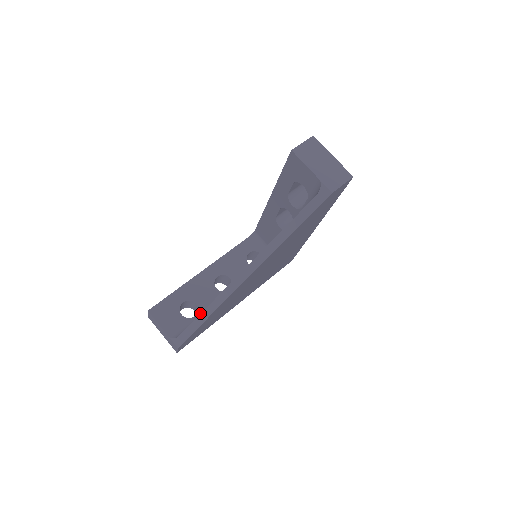
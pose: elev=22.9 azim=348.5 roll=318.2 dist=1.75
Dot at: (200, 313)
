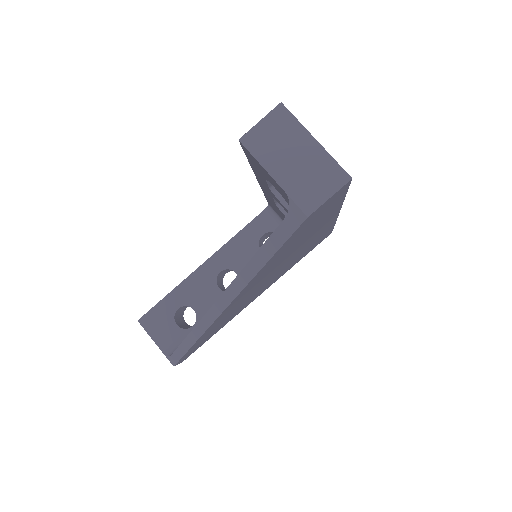
Dot at: occluded
